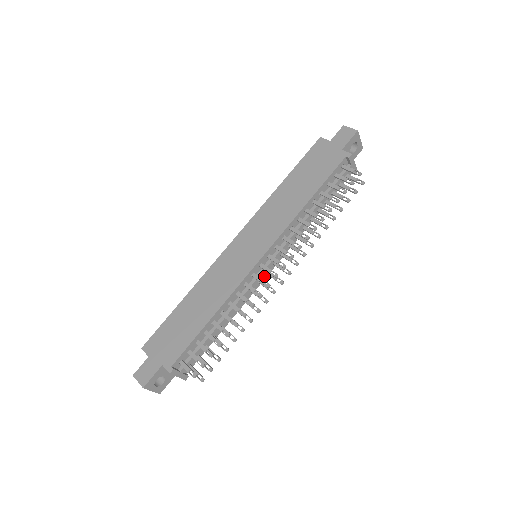
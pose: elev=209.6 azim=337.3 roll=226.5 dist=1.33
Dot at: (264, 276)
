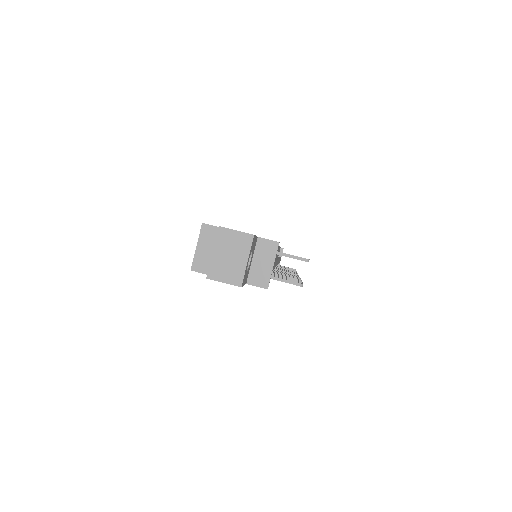
Dot at: occluded
